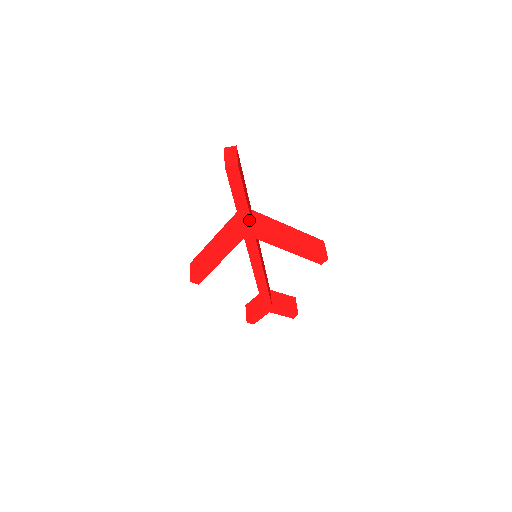
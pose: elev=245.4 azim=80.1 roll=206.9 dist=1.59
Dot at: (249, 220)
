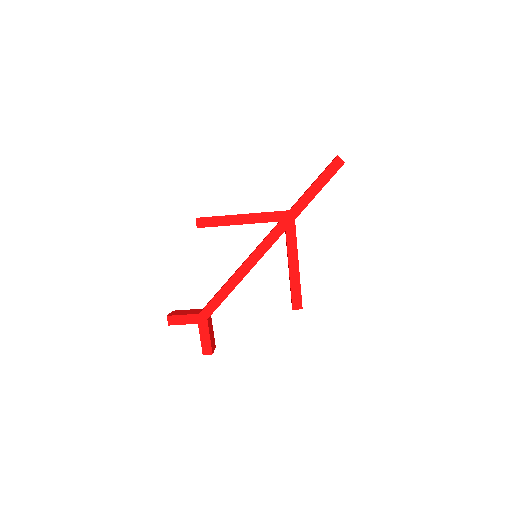
Dot at: (301, 210)
